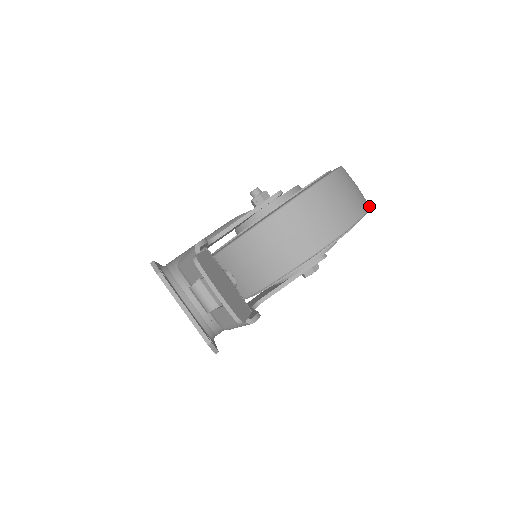
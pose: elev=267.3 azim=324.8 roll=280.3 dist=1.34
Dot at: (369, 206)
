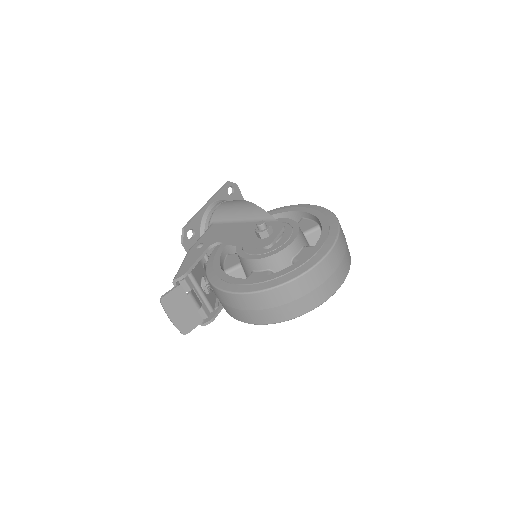
Dot at: (323, 302)
